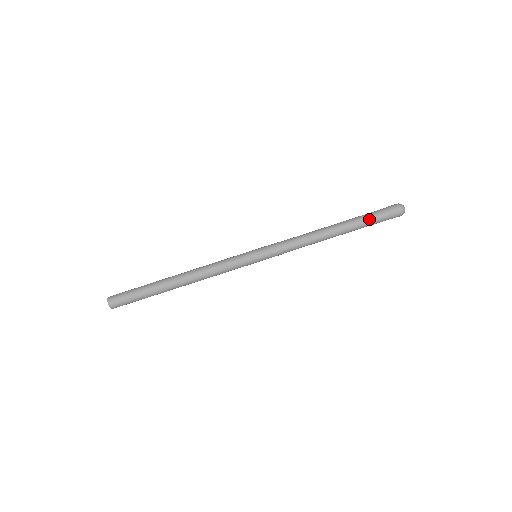
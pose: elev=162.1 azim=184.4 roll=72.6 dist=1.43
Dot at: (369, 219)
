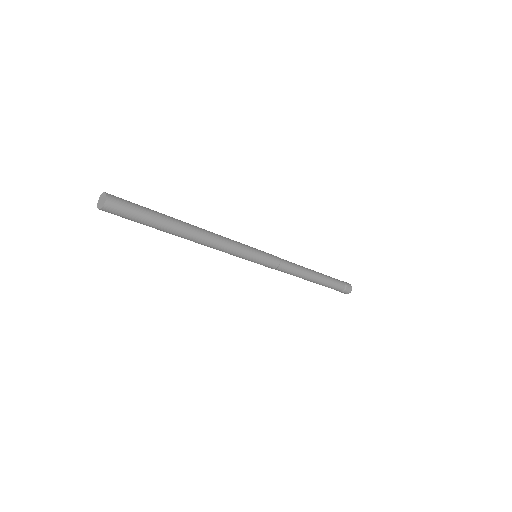
Dot at: (334, 284)
